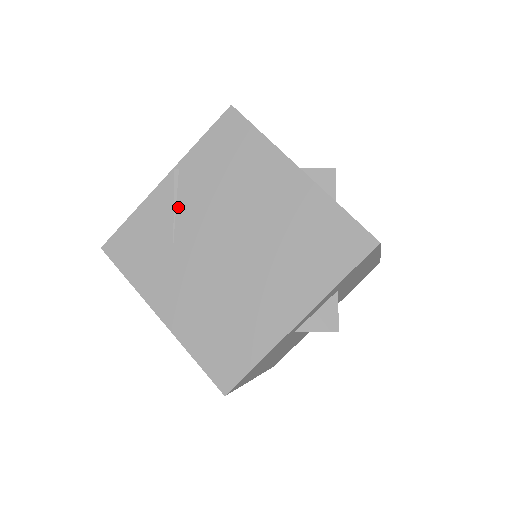
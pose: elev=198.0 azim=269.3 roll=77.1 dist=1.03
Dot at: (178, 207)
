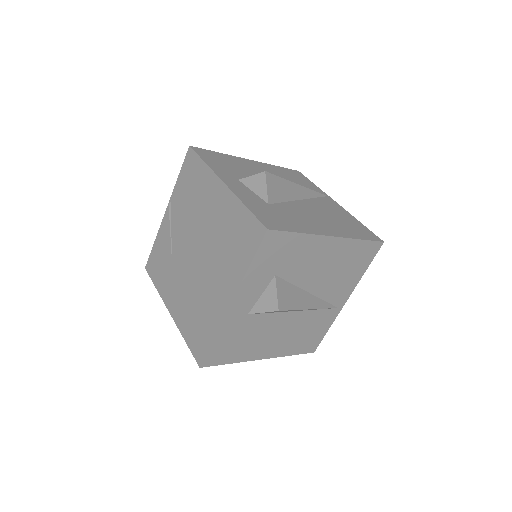
Dot at: (172, 230)
